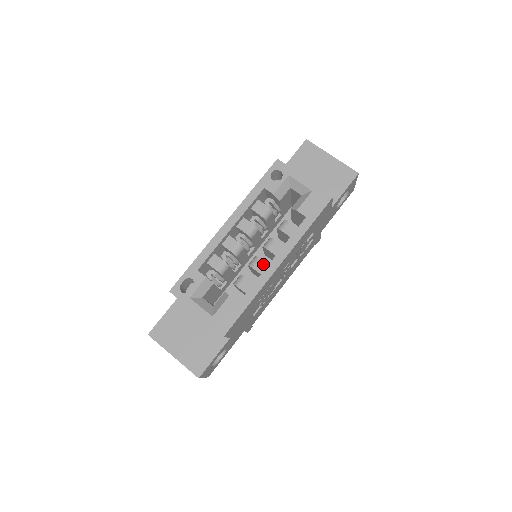
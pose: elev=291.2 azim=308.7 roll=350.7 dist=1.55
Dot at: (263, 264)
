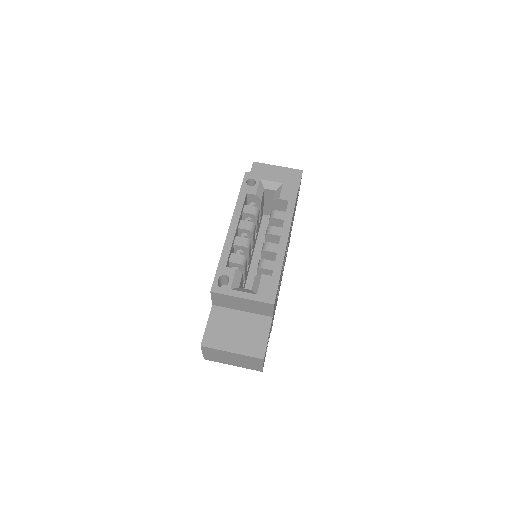
Dot at: (274, 245)
